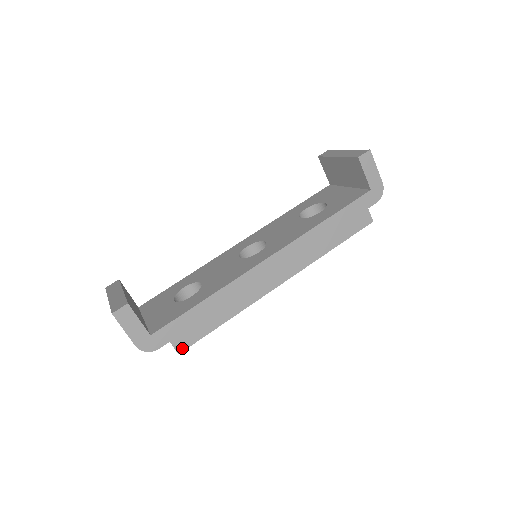
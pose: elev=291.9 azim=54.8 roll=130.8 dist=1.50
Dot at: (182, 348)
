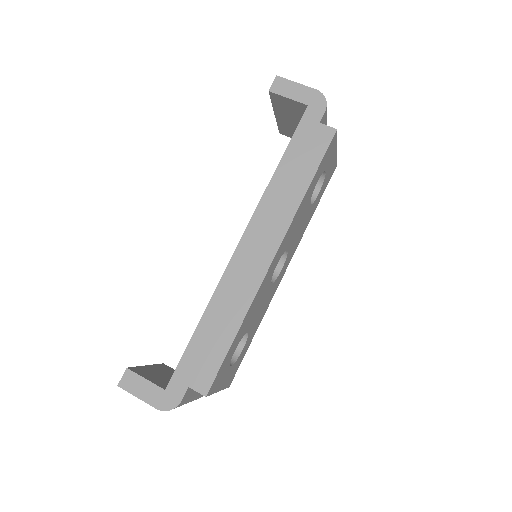
Dot at: (206, 388)
